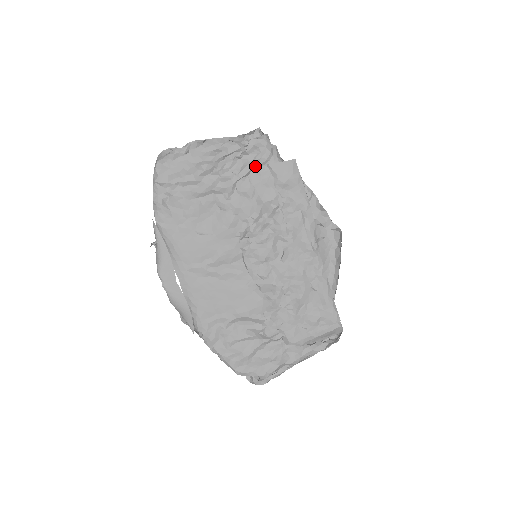
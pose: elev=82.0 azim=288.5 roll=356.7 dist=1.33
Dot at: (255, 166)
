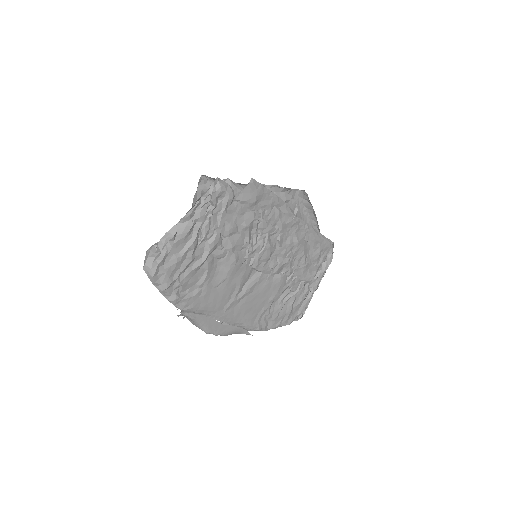
Dot at: (227, 210)
